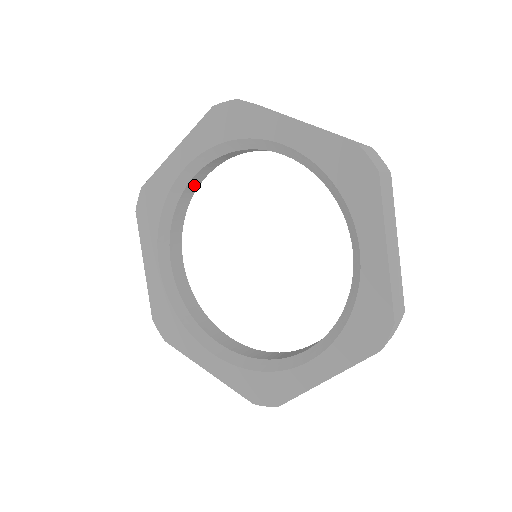
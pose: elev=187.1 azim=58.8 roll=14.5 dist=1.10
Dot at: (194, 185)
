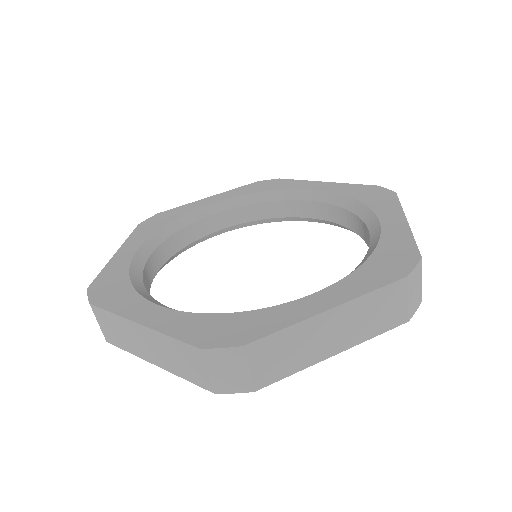
Dot at: (207, 227)
